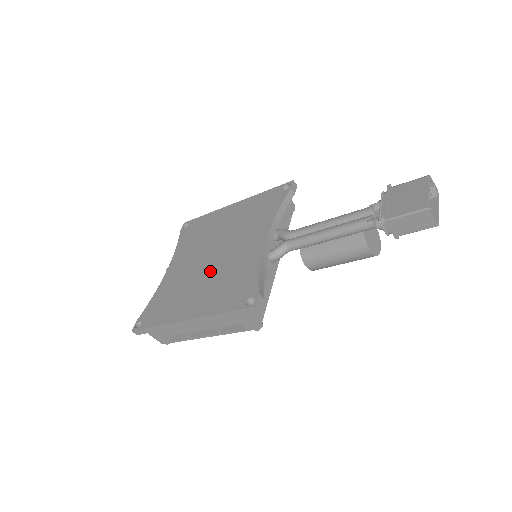
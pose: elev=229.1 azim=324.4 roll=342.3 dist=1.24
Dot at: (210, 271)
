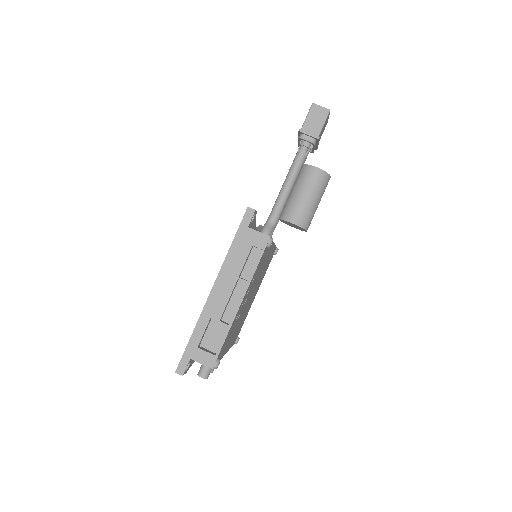
Dot at: occluded
